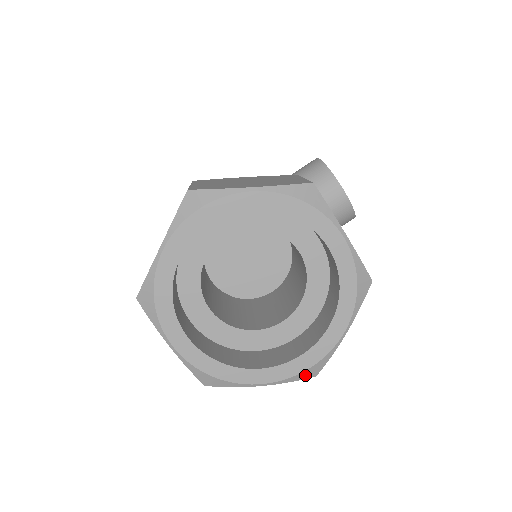
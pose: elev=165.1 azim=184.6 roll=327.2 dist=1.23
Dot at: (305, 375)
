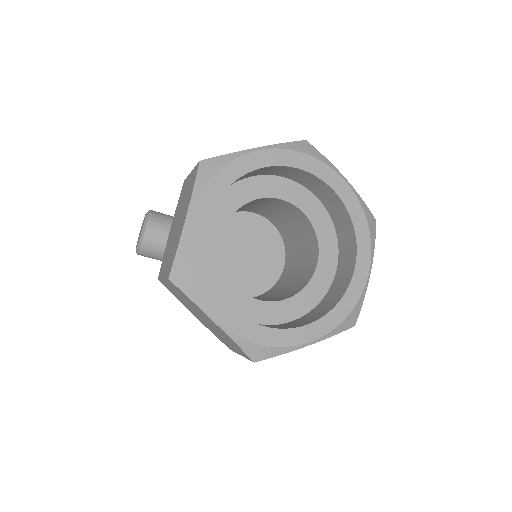
Dot at: (252, 350)
